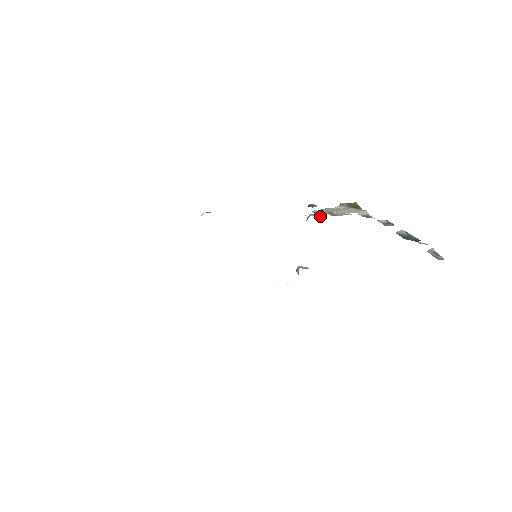
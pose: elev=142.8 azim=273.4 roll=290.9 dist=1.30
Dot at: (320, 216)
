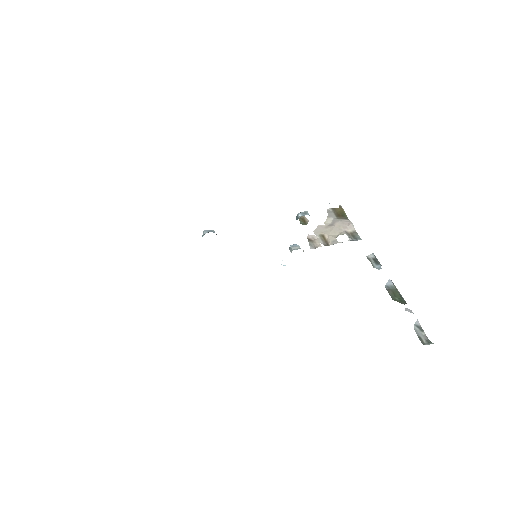
Dot at: (315, 248)
